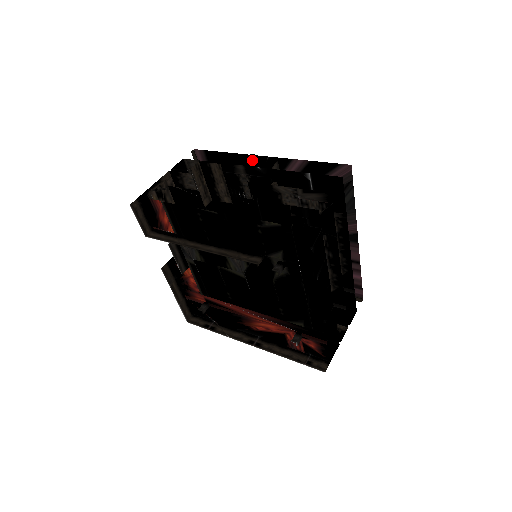
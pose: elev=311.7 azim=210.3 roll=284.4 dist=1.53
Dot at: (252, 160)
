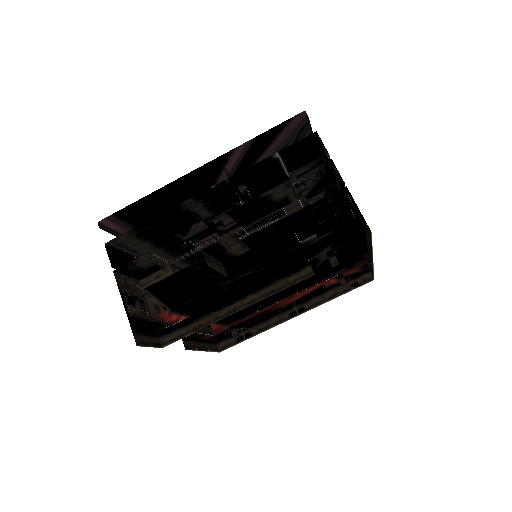
Dot at: (182, 181)
